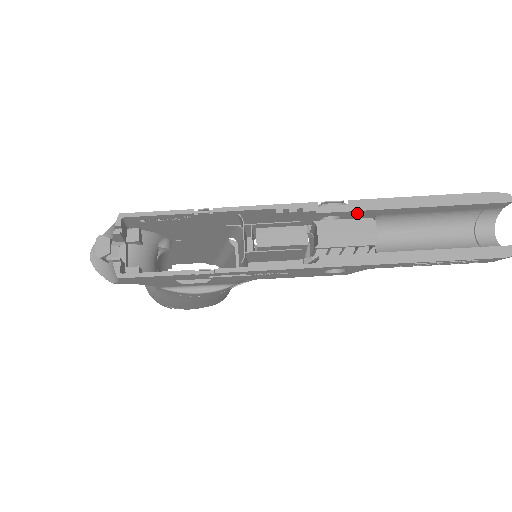
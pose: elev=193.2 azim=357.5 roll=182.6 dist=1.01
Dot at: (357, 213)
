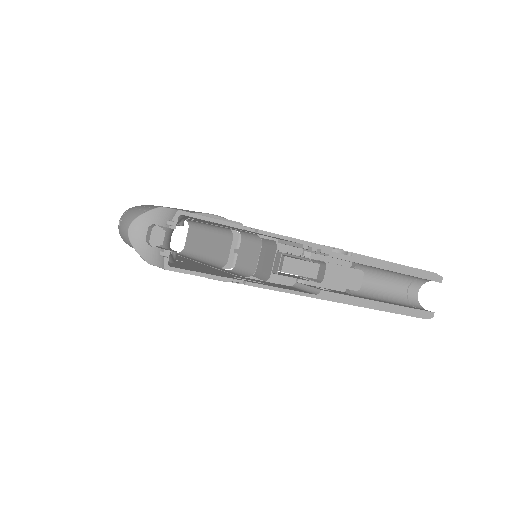
Dot at: occluded
